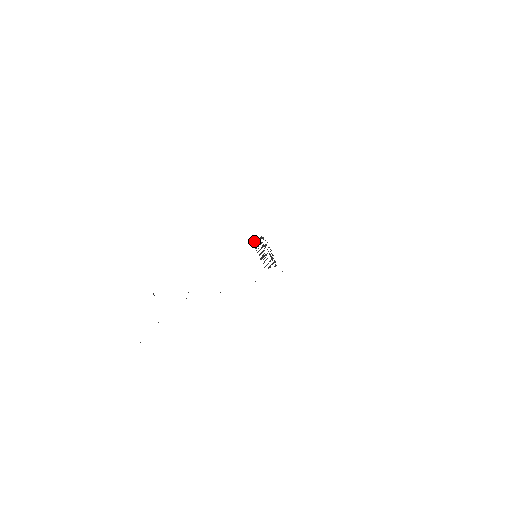
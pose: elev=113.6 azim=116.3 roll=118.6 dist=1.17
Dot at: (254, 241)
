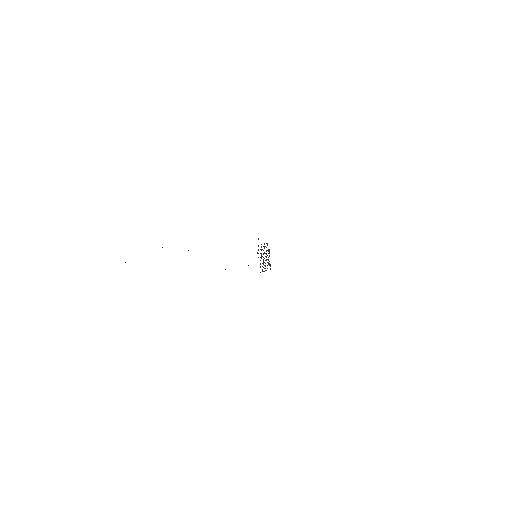
Dot at: (258, 246)
